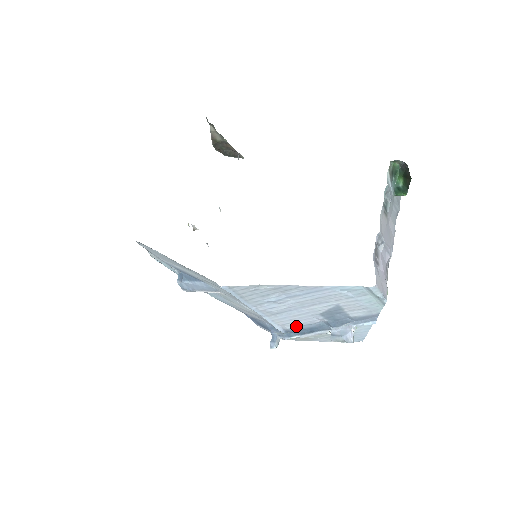
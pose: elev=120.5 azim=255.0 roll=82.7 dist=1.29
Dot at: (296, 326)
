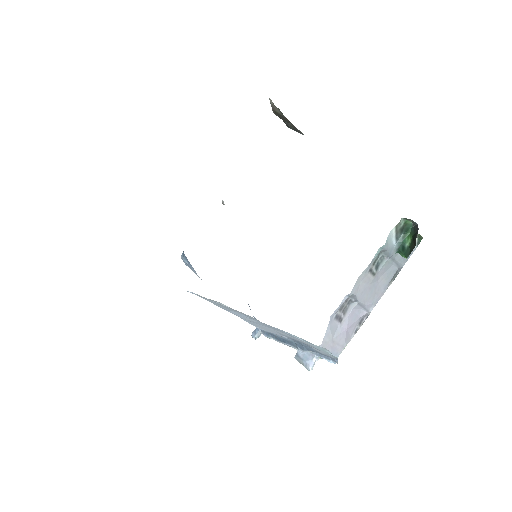
Dot at: occluded
